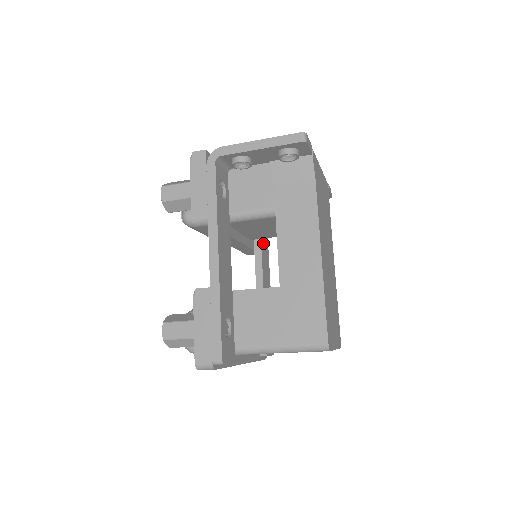
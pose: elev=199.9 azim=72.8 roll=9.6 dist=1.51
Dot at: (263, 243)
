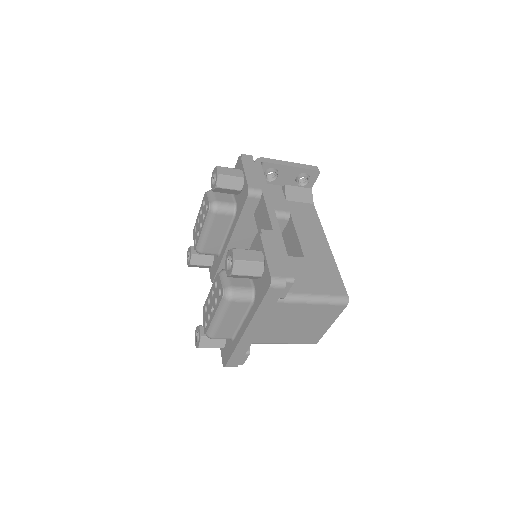
Dot at: occluded
